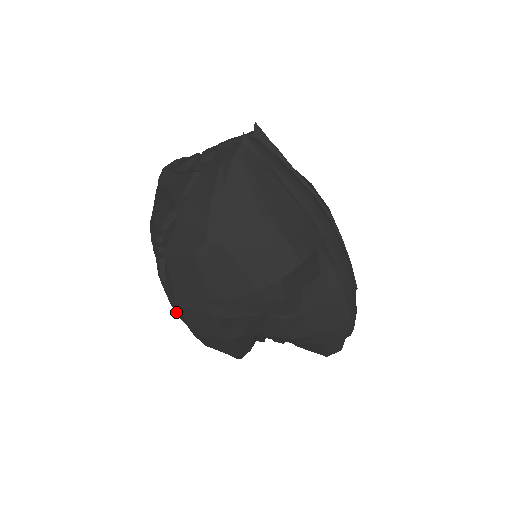
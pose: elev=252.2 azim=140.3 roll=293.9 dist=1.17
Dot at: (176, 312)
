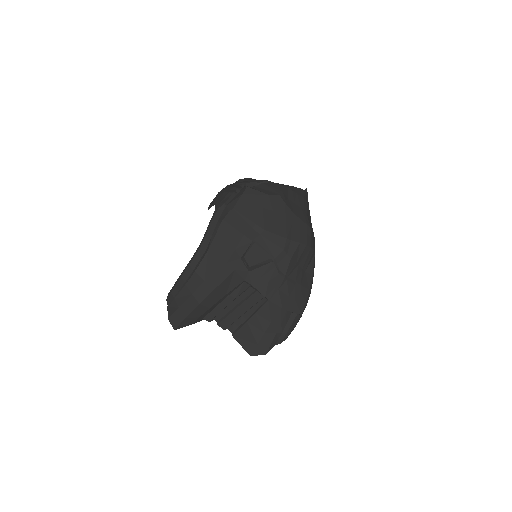
Dot at: (209, 229)
